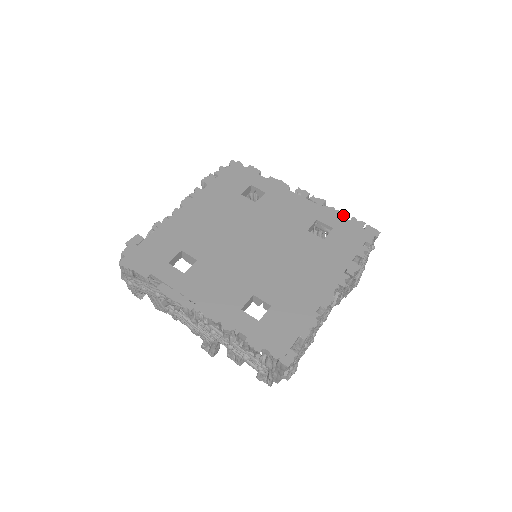
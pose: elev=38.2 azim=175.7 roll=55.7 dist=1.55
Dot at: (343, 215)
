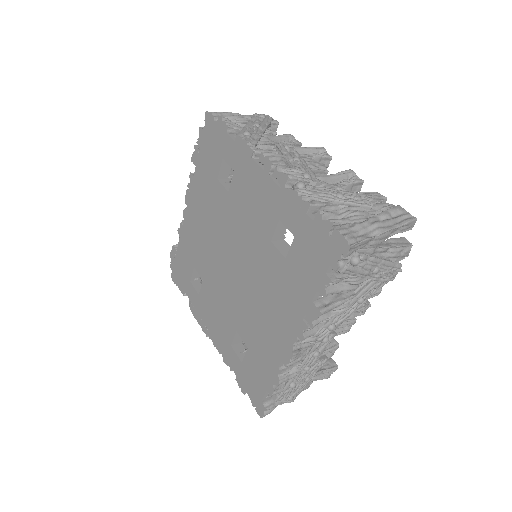
Dot at: (306, 208)
